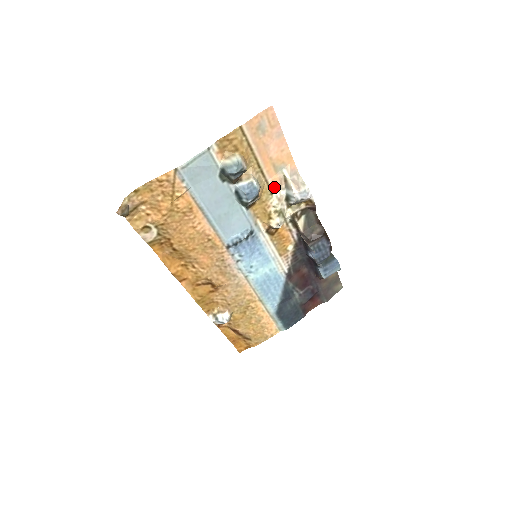
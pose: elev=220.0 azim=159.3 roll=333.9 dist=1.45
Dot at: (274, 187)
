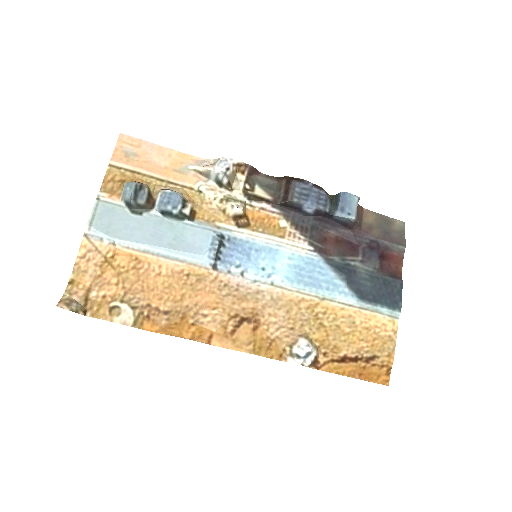
Dot at: (196, 186)
